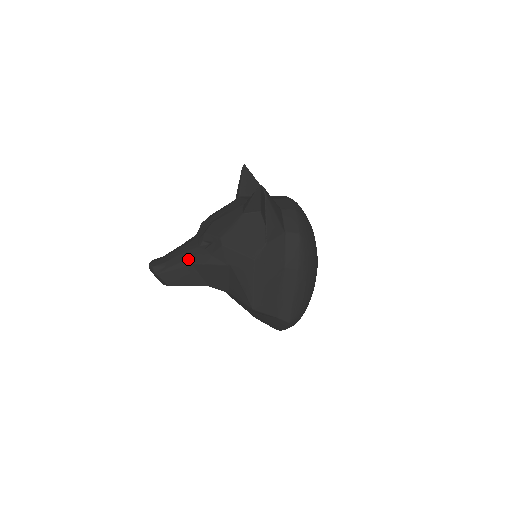
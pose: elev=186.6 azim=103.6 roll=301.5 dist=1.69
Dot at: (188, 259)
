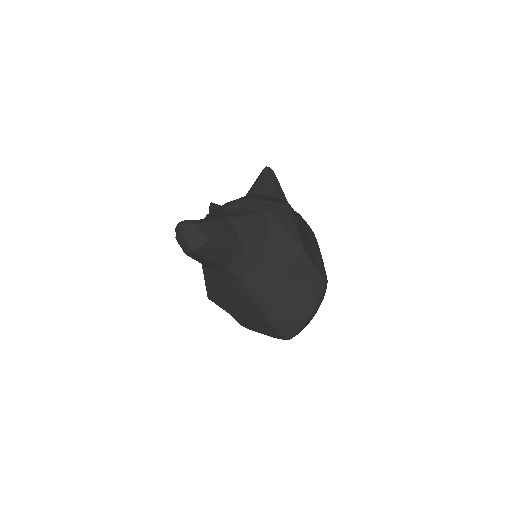
Dot at: (223, 216)
